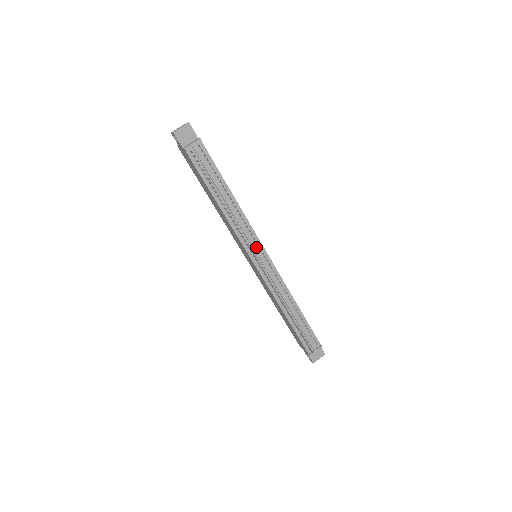
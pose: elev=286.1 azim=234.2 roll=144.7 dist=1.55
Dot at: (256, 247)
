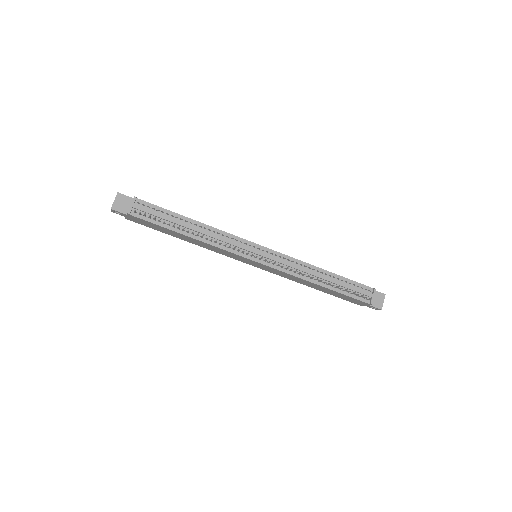
Dot at: (248, 248)
